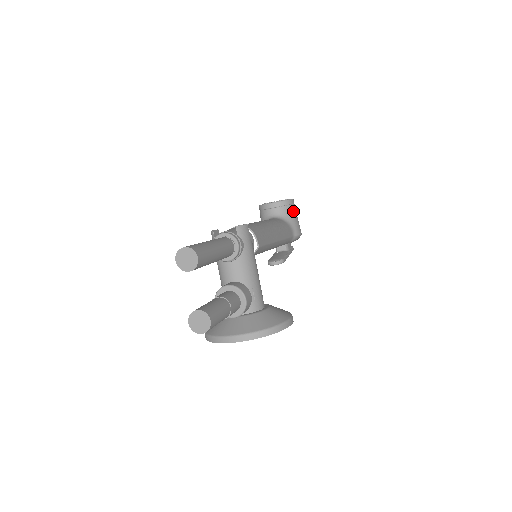
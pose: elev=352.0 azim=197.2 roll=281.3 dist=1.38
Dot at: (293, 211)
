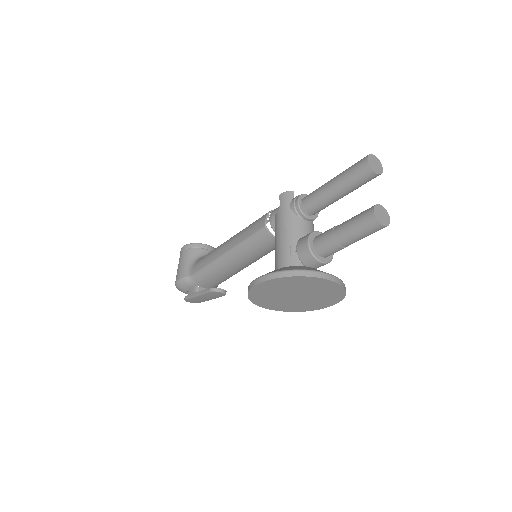
Dot at: occluded
